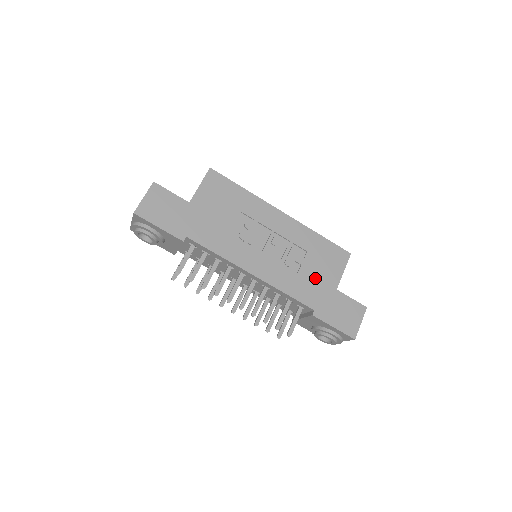
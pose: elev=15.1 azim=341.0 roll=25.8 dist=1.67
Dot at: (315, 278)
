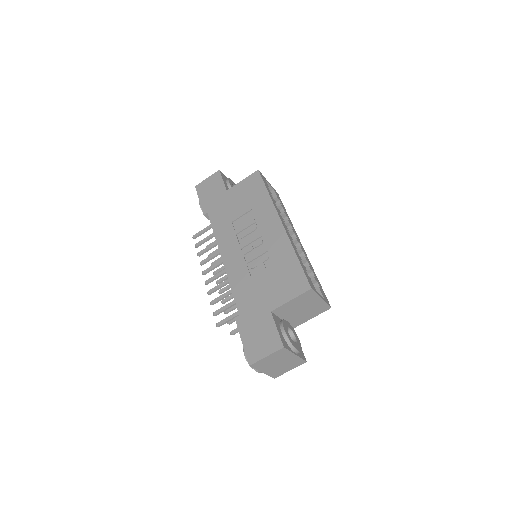
Dot at: (262, 290)
